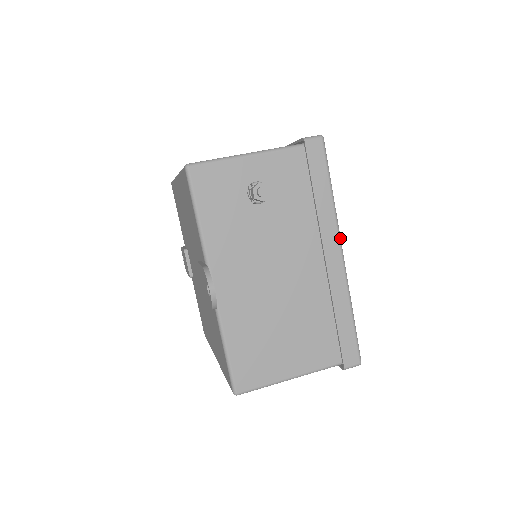
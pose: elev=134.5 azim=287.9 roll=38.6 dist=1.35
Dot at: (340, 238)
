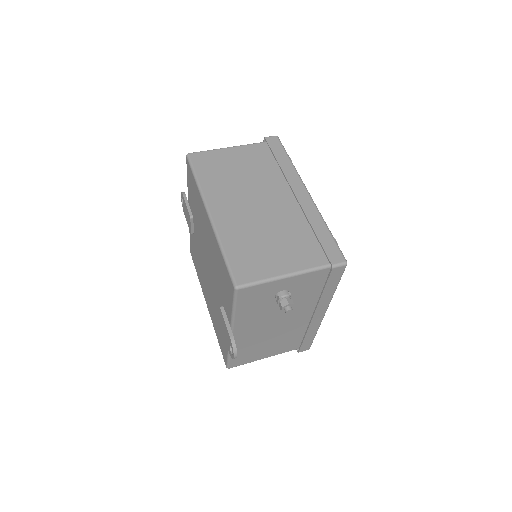
Dot at: occluded
